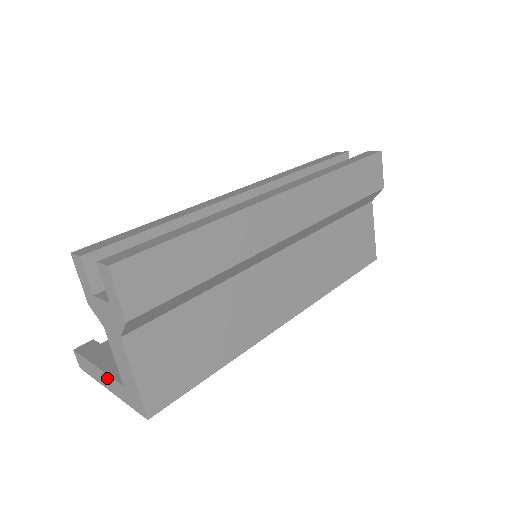
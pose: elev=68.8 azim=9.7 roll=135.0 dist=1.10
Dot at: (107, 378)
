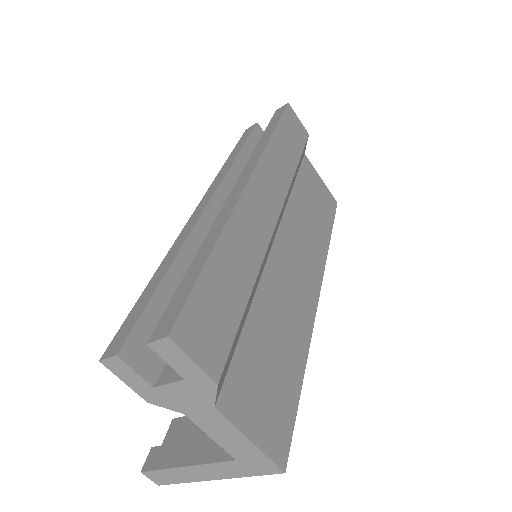
Dot at: (206, 468)
